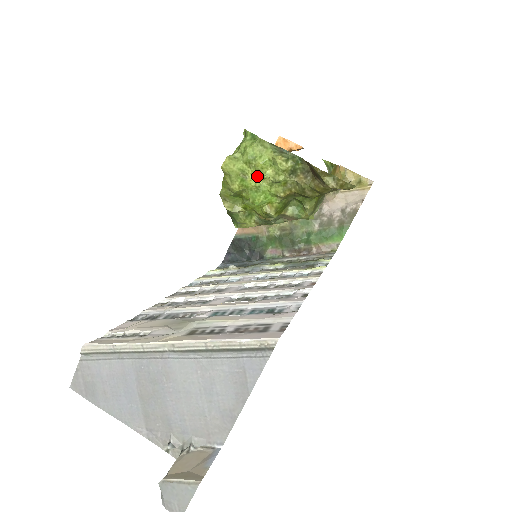
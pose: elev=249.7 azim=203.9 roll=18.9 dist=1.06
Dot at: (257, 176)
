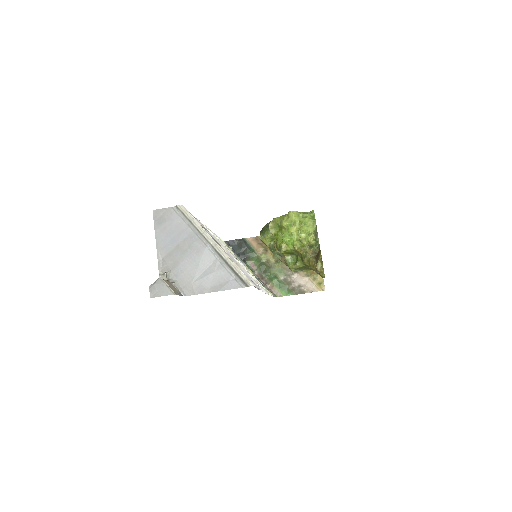
Dot at: (297, 231)
